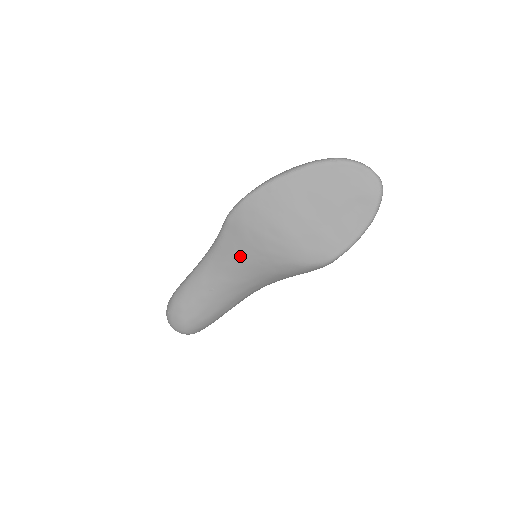
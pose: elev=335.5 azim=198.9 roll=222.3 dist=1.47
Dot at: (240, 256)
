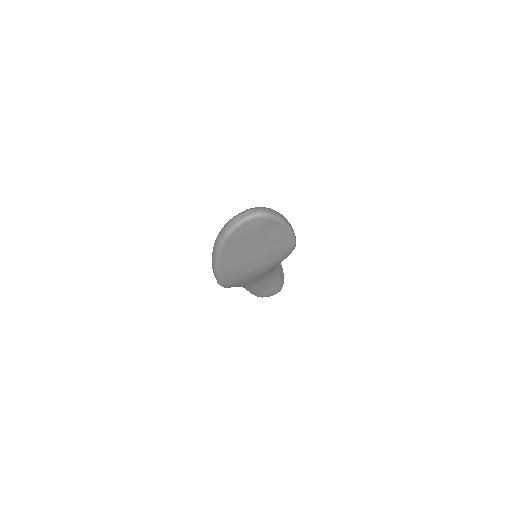
Dot at: (255, 280)
